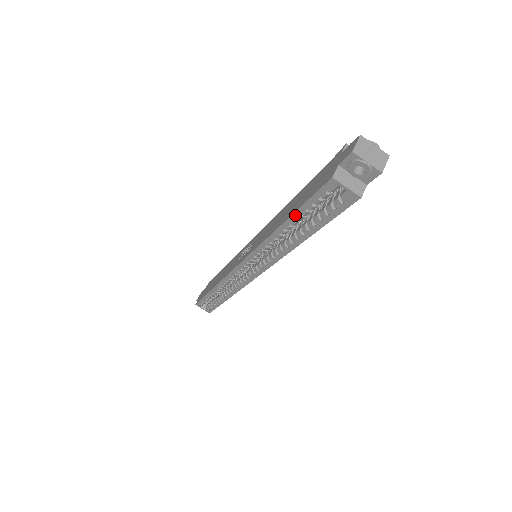
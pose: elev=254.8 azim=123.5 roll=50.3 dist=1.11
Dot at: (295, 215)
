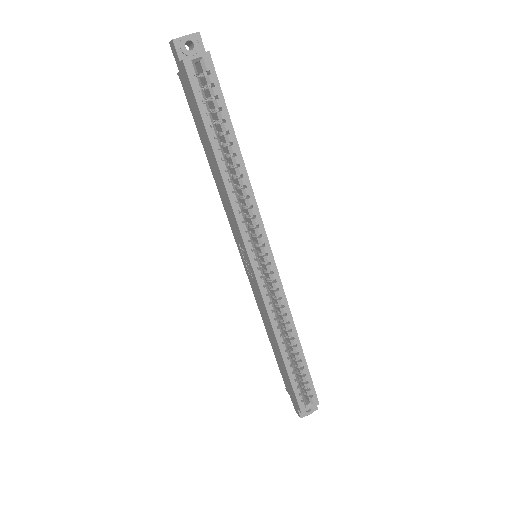
Dot at: (209, 131)
